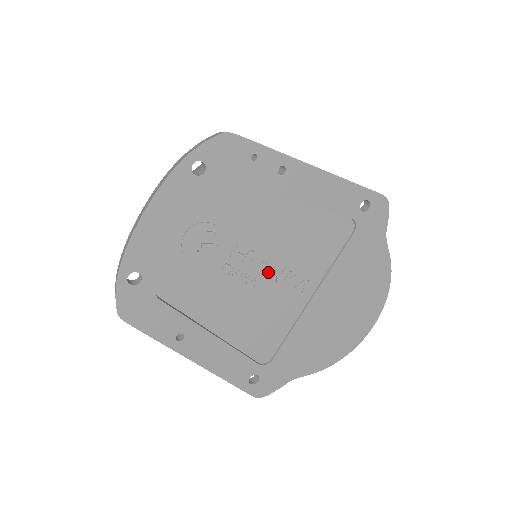
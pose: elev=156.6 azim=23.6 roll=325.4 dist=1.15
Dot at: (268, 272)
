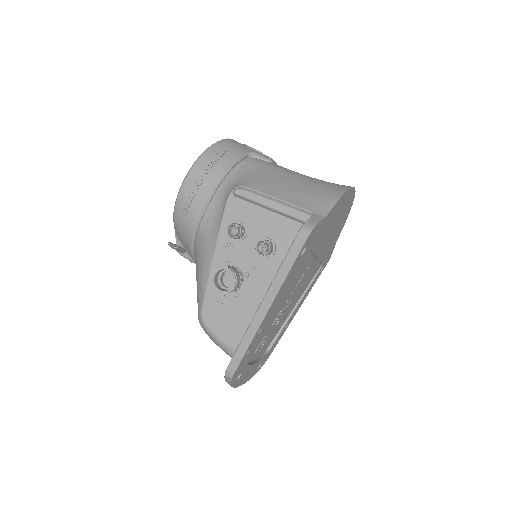
Dot at: (291, 296)
